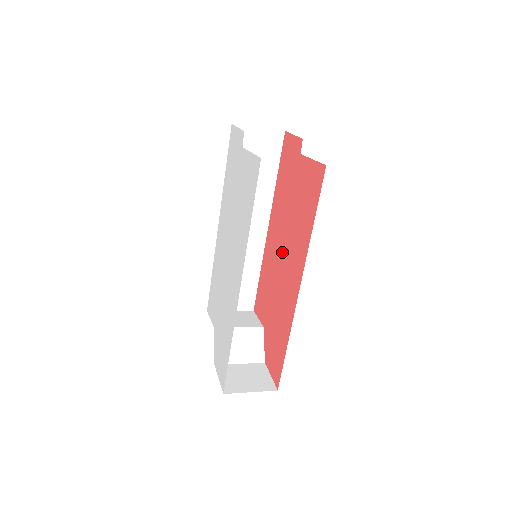
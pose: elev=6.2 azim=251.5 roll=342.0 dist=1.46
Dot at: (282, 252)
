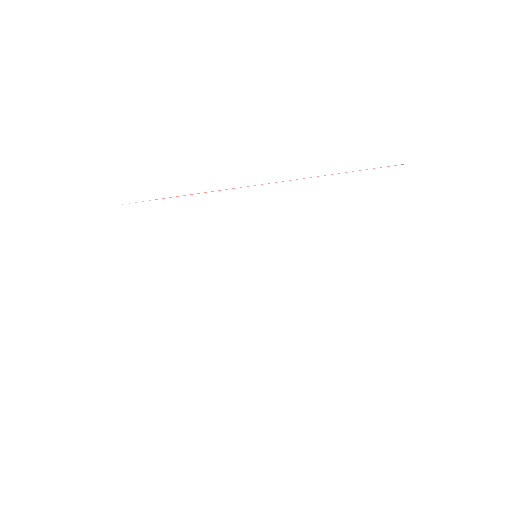
Dot at: occluded
